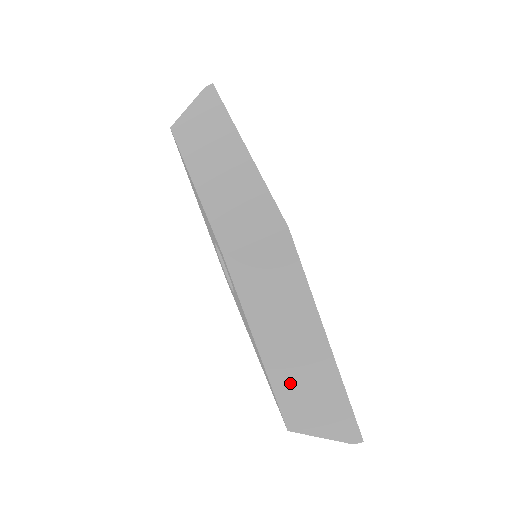
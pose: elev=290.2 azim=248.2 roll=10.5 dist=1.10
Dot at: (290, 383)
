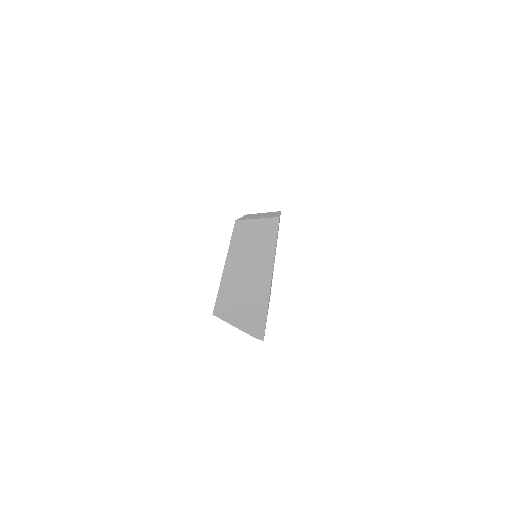
Dot at: (233, 287)
